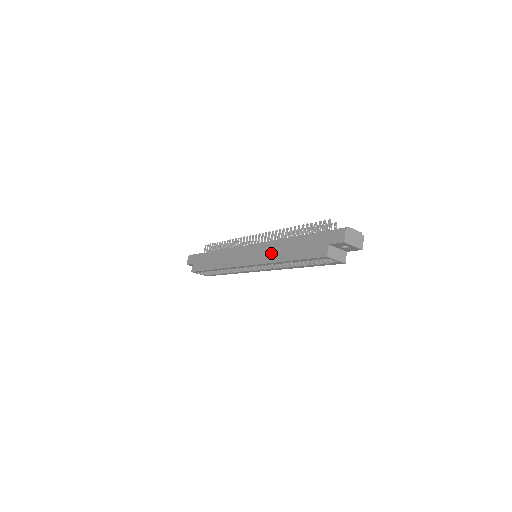
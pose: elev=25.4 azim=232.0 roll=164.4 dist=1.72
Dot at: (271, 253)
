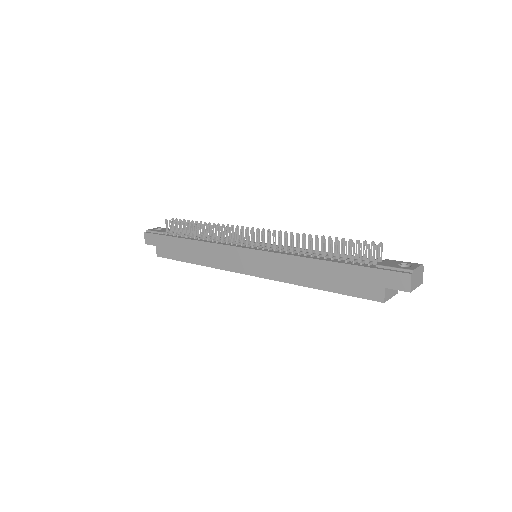
Dot at: (288, 271)
